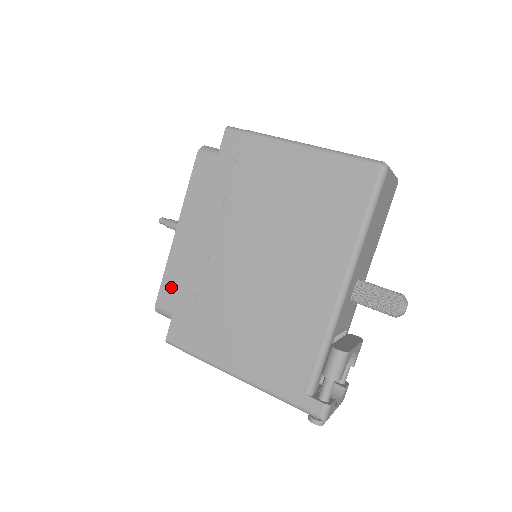
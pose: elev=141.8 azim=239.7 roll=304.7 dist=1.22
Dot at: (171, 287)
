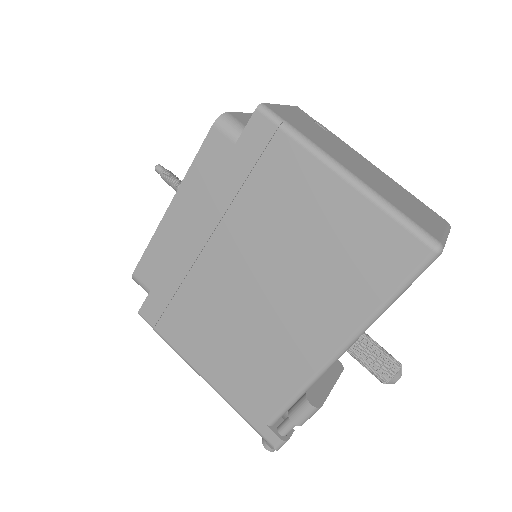
Dot at: (152, 265)
